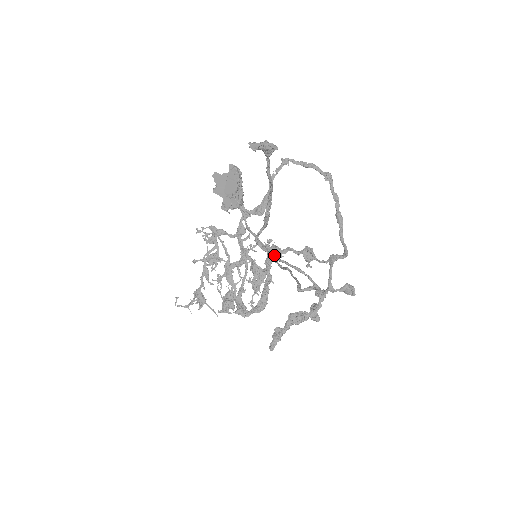
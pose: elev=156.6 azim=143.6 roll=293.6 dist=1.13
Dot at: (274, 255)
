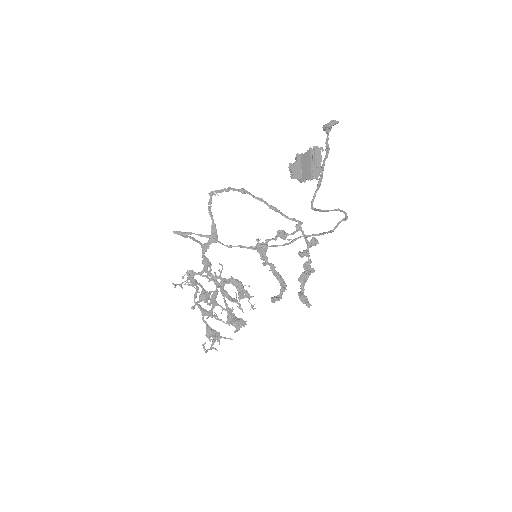
Dot at: (264, 249)
